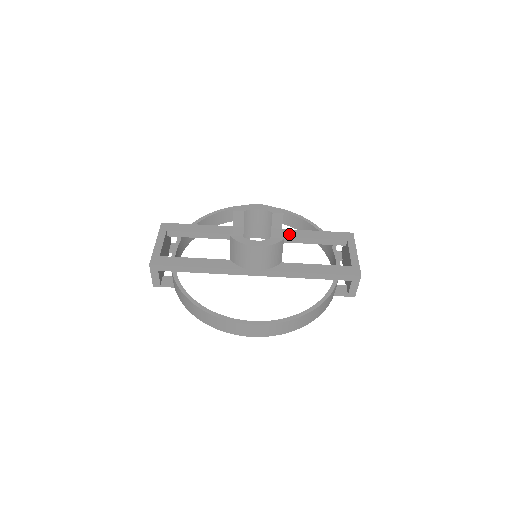
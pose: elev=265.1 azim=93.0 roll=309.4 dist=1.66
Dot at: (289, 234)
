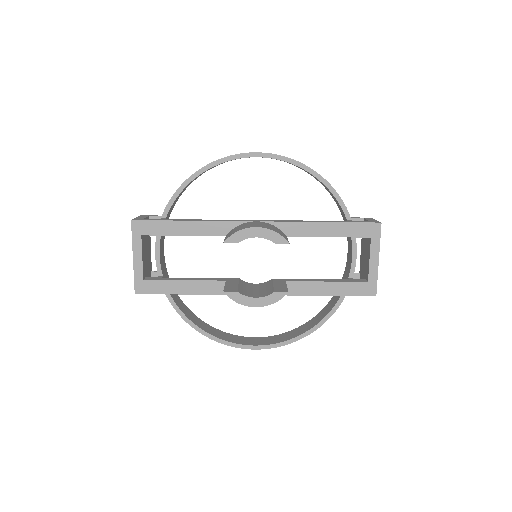
Dot at: (297, 231)
